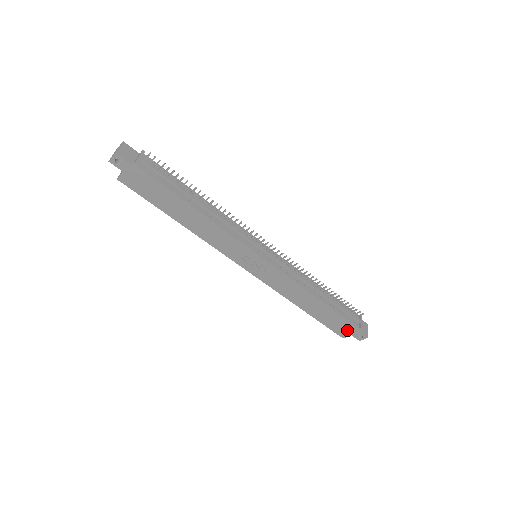
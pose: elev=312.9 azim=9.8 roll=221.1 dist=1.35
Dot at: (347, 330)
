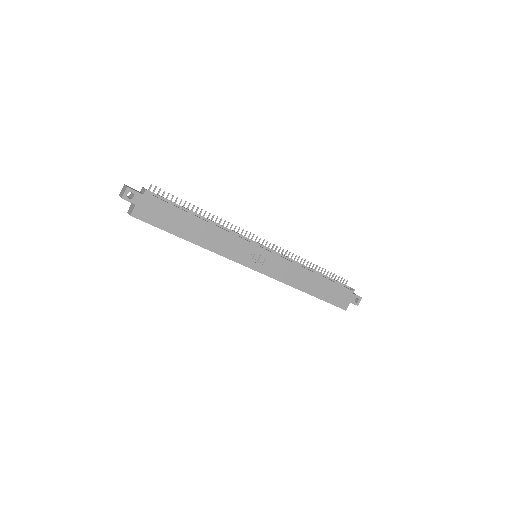
Dot at: (345, 298)
